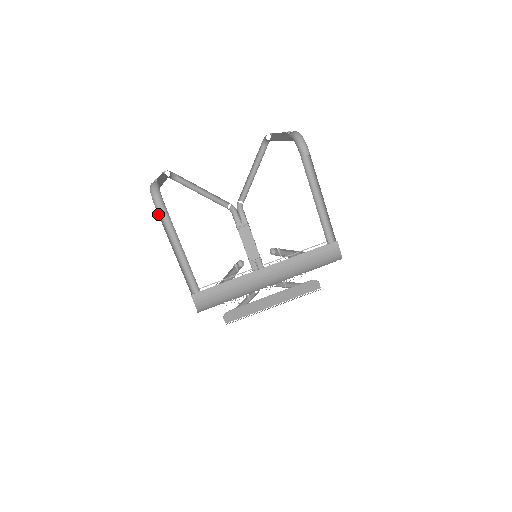
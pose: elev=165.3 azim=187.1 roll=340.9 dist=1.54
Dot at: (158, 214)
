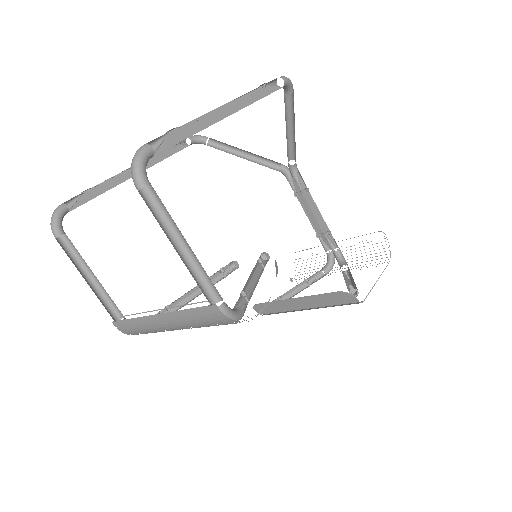
Dot at: (63, 241)
